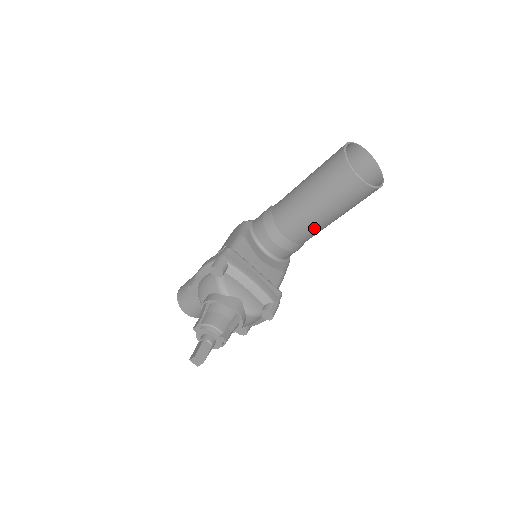
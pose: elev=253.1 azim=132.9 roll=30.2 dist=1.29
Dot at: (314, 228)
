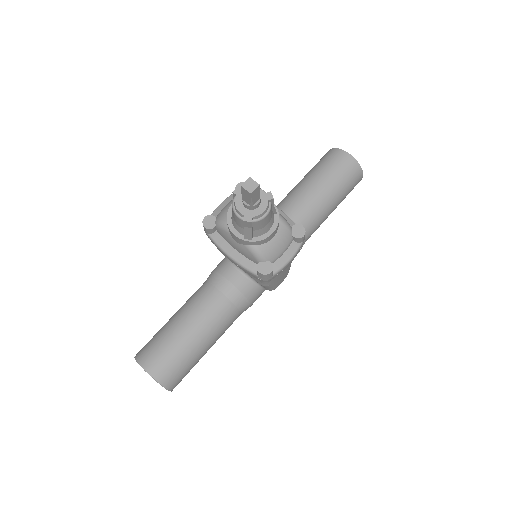
Dot at: (316, 207)
